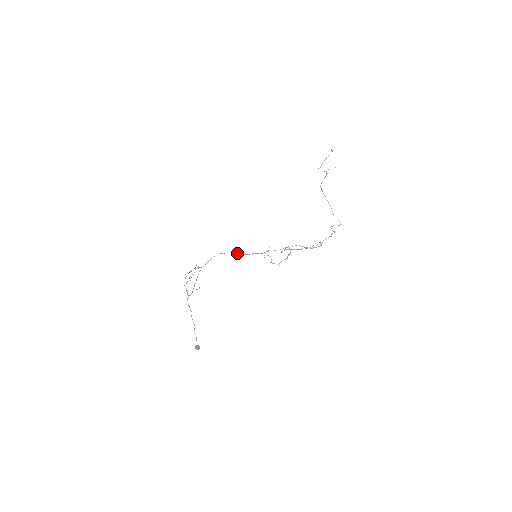
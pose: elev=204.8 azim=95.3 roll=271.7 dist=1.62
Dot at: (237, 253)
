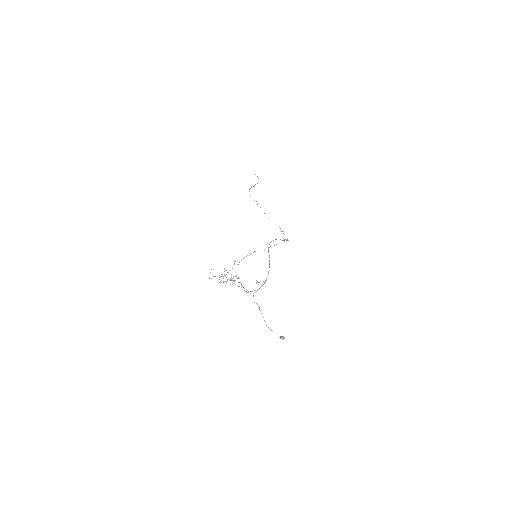
Dot at: occluded
